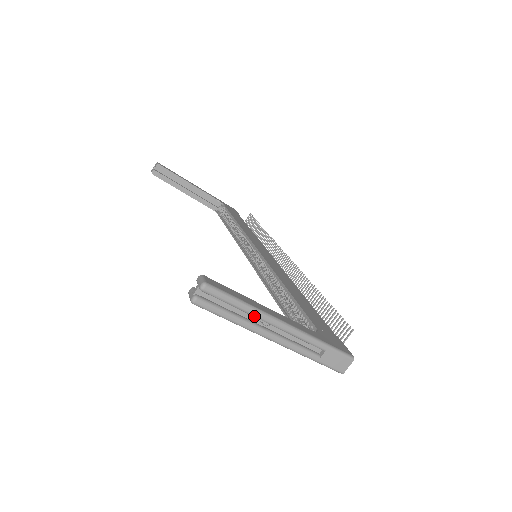
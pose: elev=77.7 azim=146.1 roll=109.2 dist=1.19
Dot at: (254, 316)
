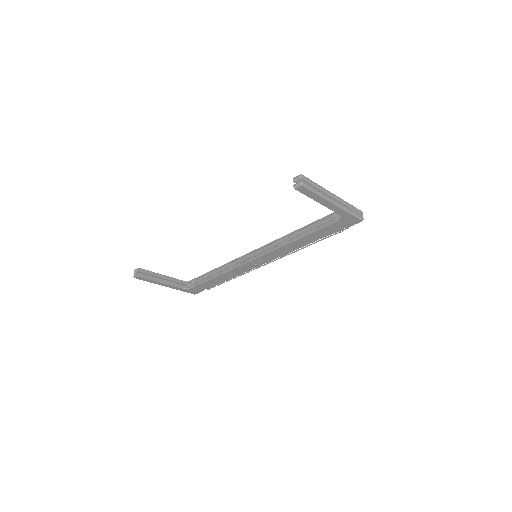
Dot at: (322, 190)
